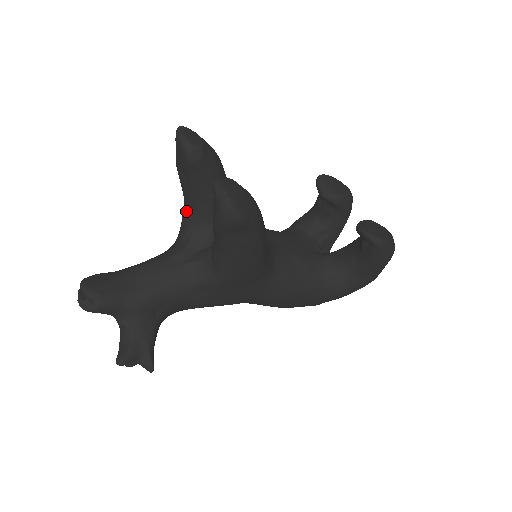
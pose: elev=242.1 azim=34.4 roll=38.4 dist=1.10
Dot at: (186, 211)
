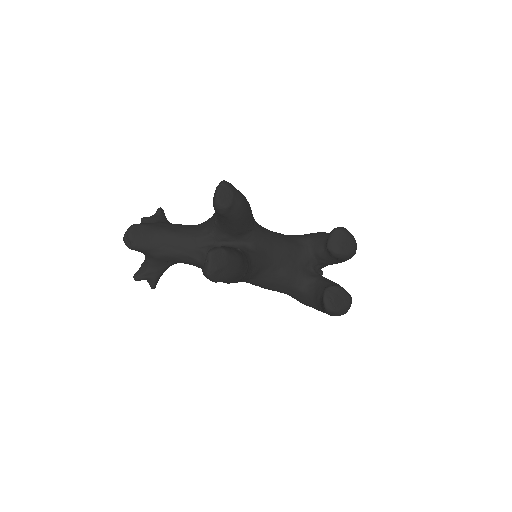
Dot at: (215, 215)
